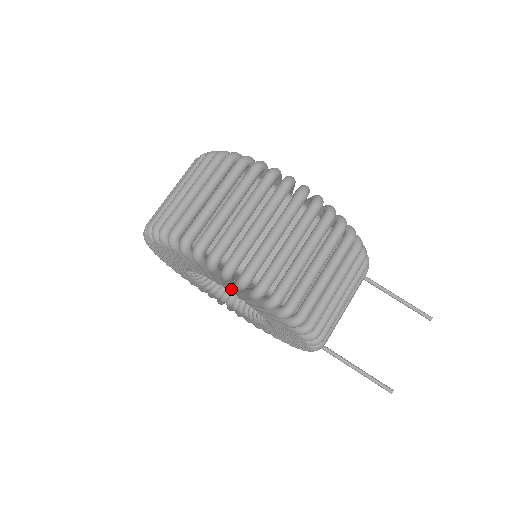
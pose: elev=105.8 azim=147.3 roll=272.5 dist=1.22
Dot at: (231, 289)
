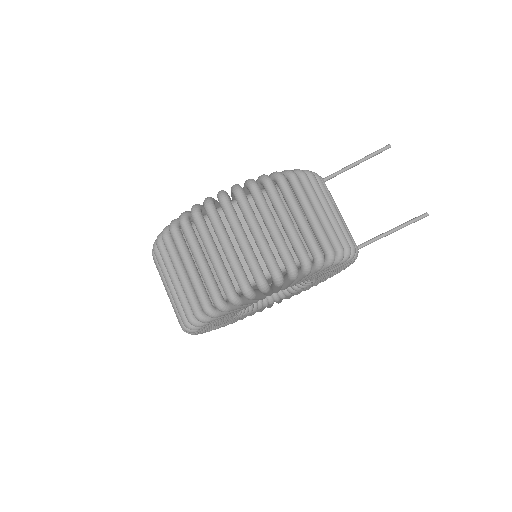
Dot at: occluded
